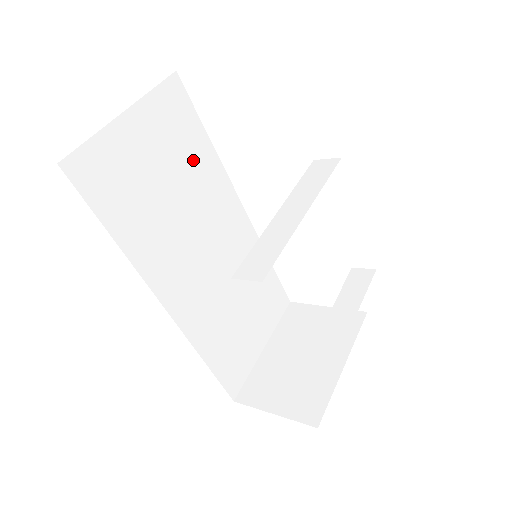
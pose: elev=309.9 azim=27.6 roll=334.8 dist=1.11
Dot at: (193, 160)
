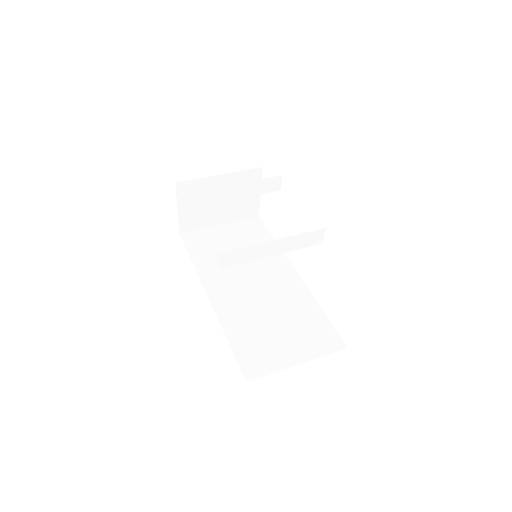
Dot at: occluded
